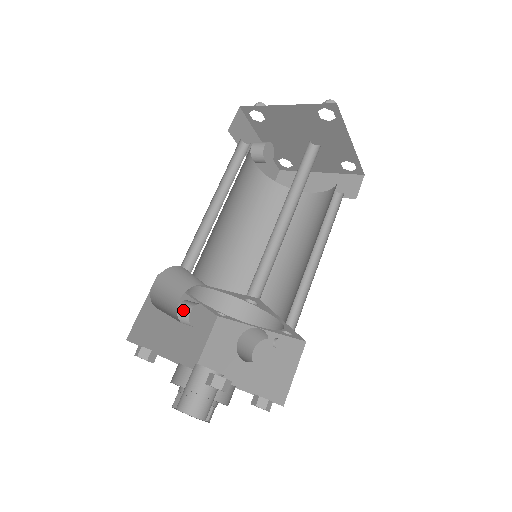
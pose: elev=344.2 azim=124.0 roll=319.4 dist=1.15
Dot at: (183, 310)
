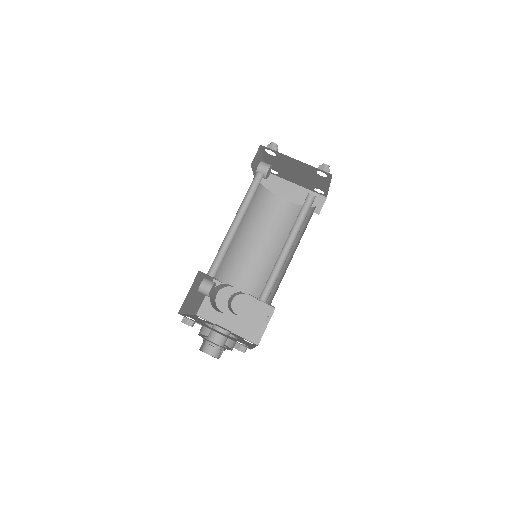
Dot at: (205, 287)
